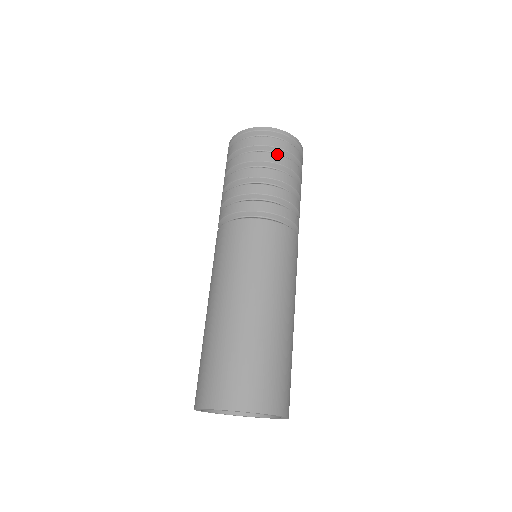
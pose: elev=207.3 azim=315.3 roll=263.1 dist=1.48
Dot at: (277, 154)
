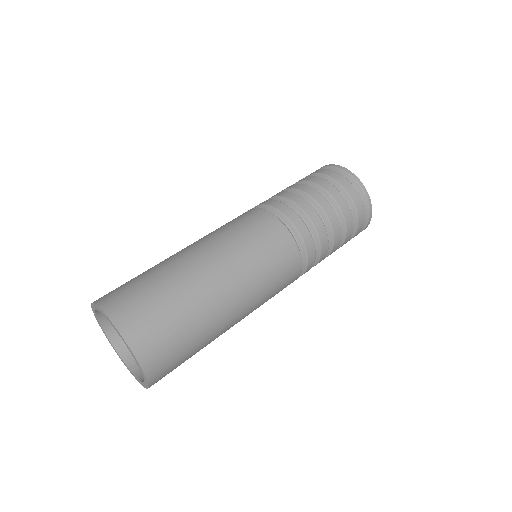
Dot at: (350, 210)
